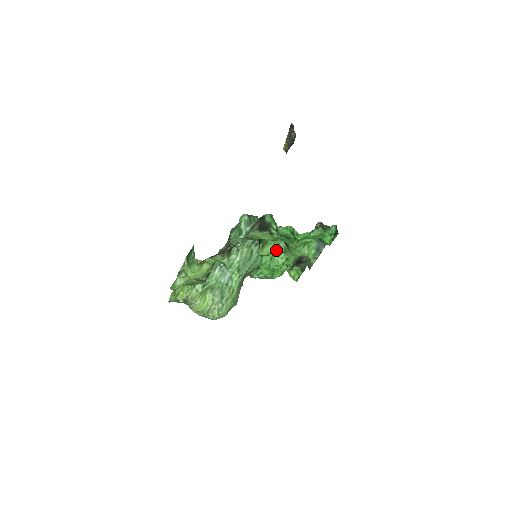
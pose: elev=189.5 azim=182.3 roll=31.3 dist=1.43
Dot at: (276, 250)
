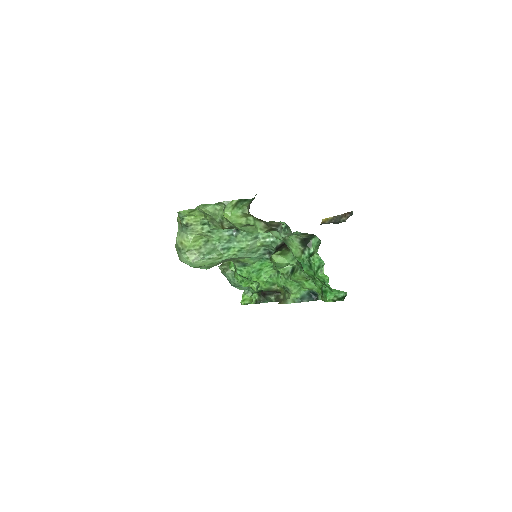
Dot at: (282, 266)
